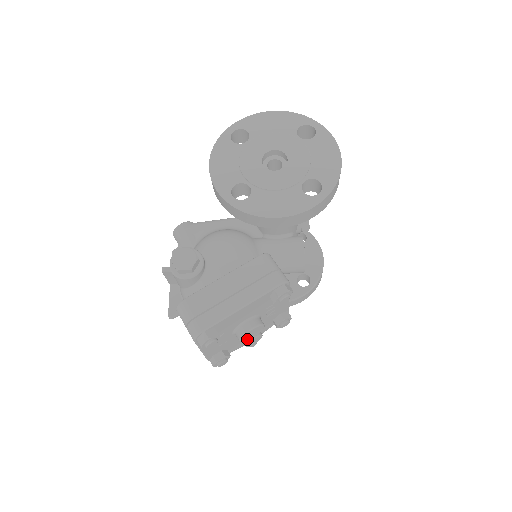
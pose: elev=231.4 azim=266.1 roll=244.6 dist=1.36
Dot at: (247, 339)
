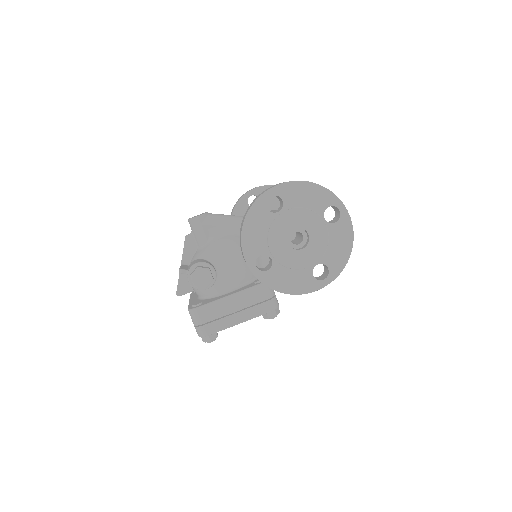
Dot at: occluded
